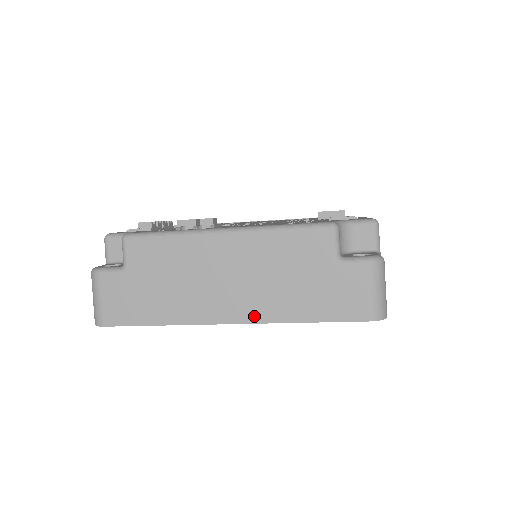
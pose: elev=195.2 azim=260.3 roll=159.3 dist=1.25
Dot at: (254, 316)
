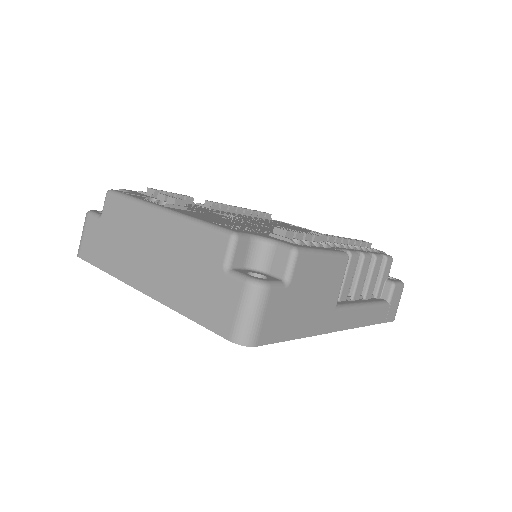
Dot at: (156, 293)
